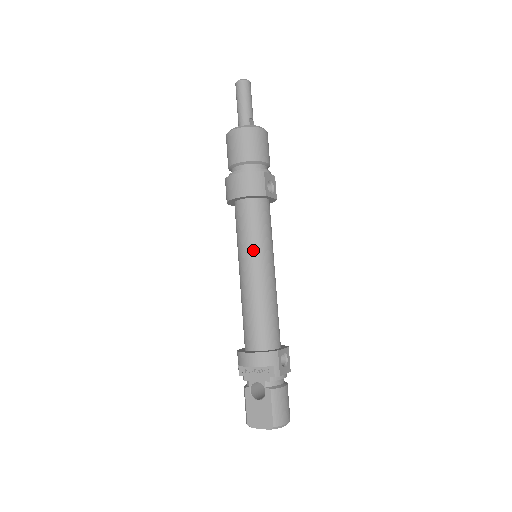
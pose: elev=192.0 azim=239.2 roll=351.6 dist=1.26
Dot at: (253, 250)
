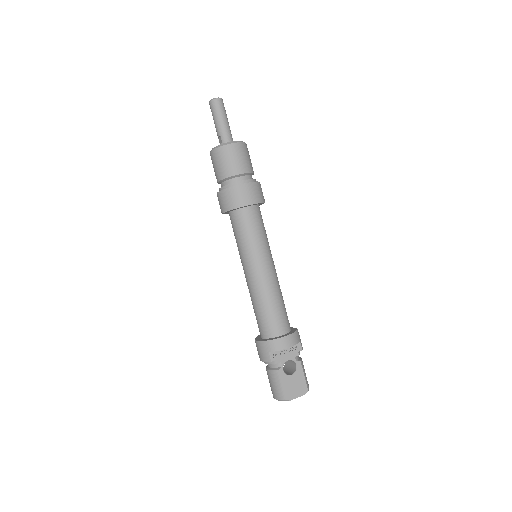
Dot at: (266, 250)
